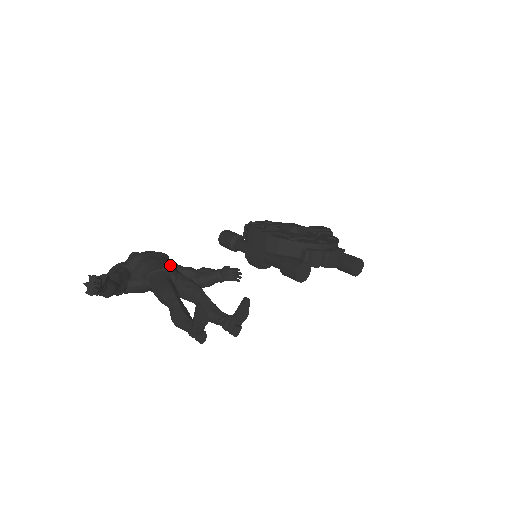
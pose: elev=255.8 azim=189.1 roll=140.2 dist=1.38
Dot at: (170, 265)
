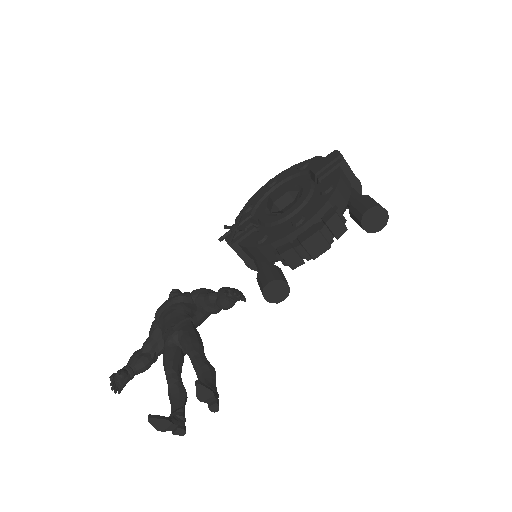
Dot at: (171, 323)
